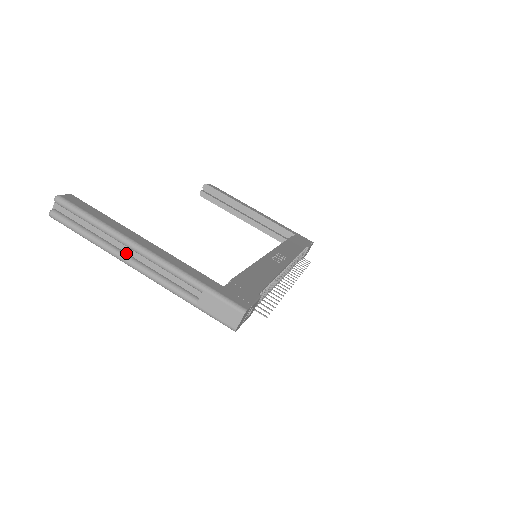
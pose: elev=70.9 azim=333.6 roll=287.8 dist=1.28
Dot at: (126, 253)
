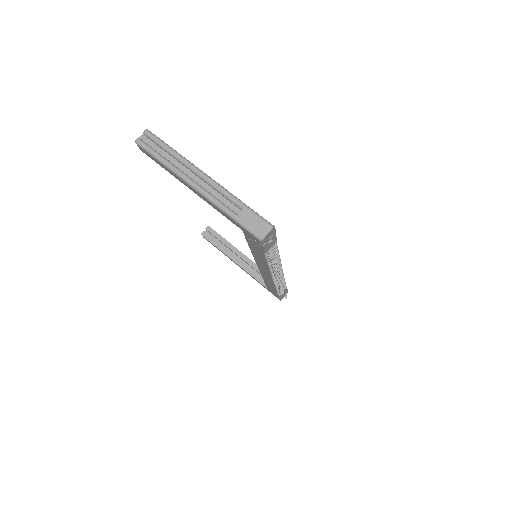
Dot at: (188, 176)
